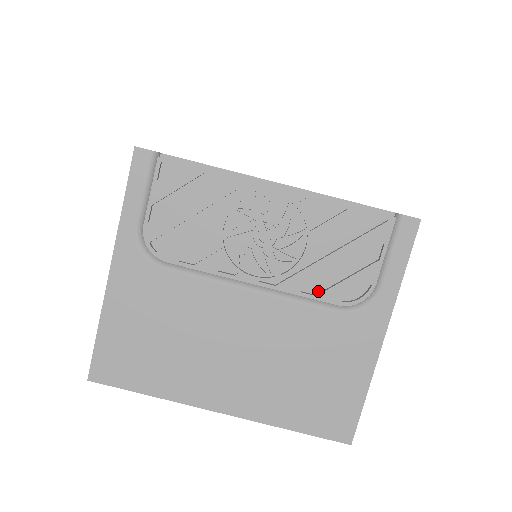
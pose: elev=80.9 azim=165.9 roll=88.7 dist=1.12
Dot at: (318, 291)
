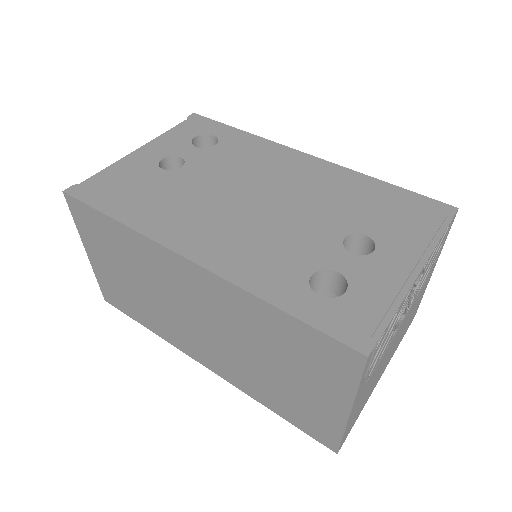
Dot at: occluded
